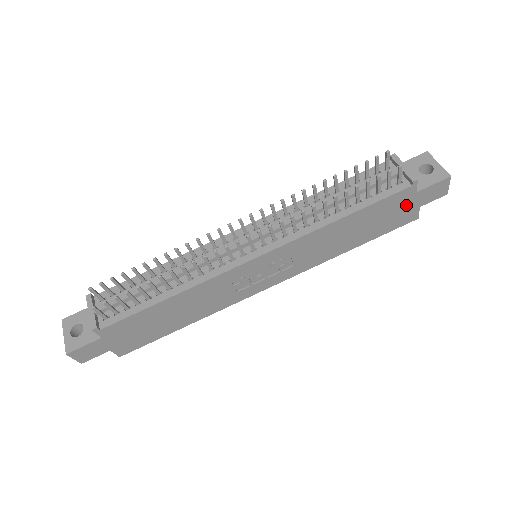
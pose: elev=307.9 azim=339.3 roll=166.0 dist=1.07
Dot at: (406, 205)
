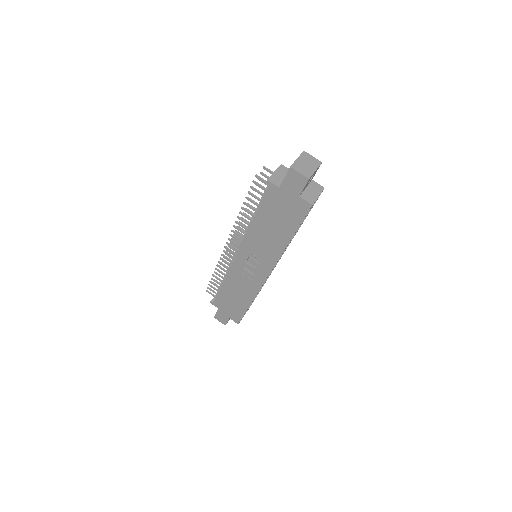
Dot at: (286, 199)
